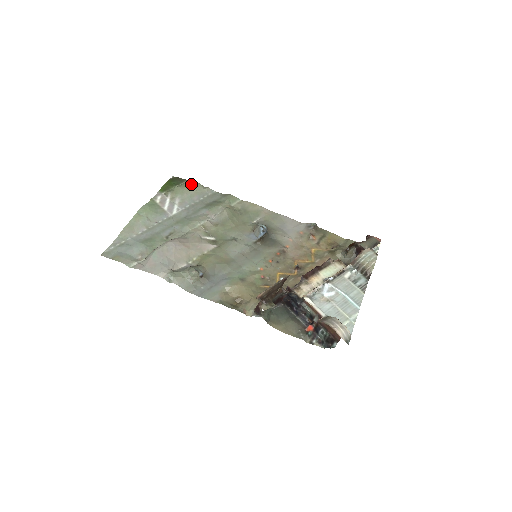
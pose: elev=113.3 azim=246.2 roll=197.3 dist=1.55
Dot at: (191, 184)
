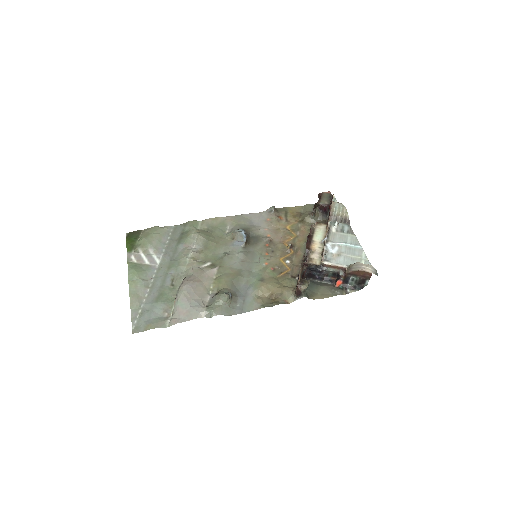
Dot at: (150, 231)
